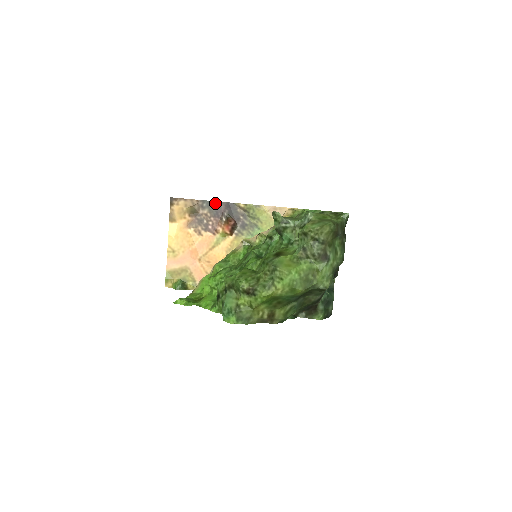
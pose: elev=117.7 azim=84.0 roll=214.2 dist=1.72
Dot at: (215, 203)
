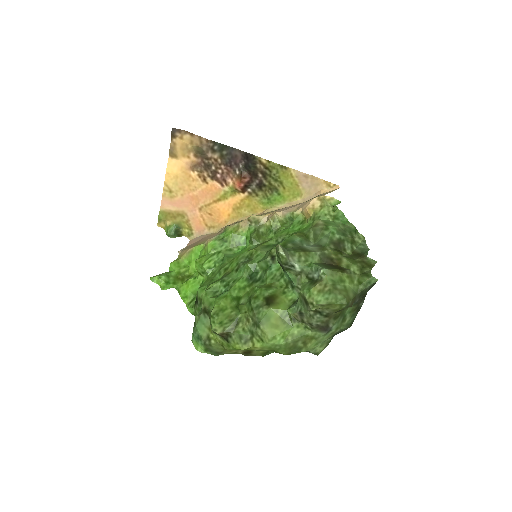
Dot at: (230, 149)
